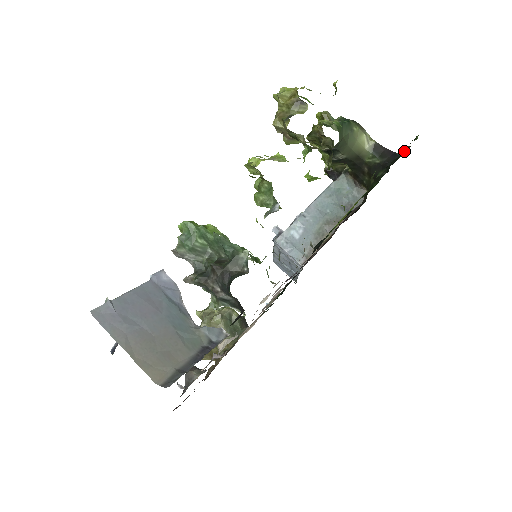
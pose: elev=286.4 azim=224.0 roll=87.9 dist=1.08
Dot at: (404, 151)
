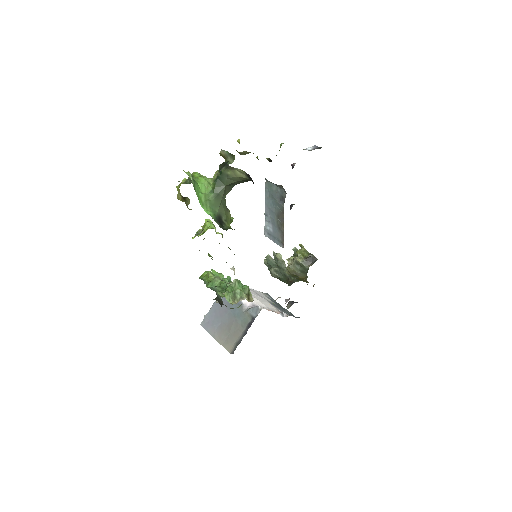
Dot at: occluded
